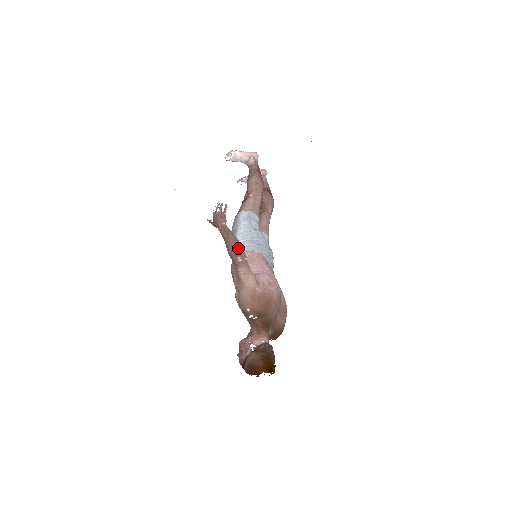
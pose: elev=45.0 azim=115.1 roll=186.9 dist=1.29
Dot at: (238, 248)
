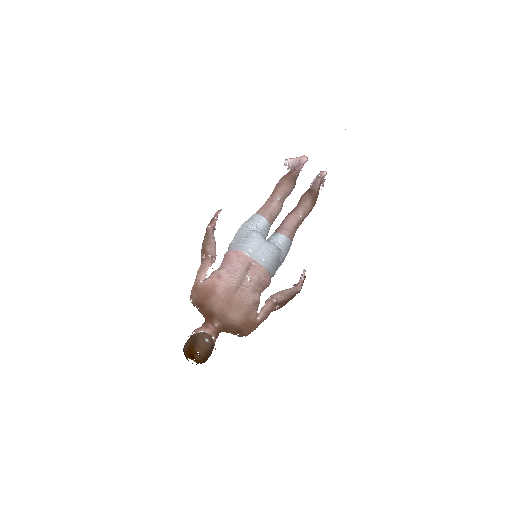
Dot at: (206, 246)
